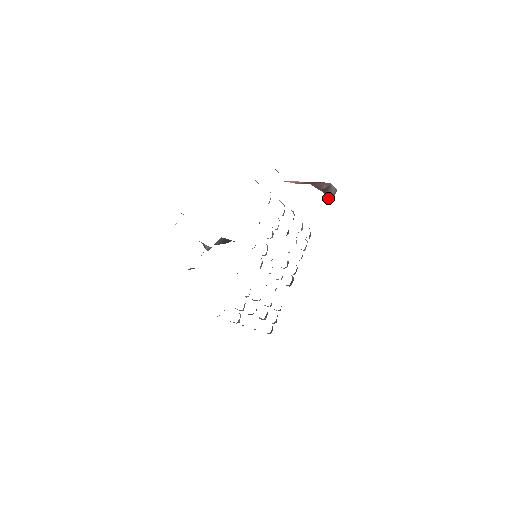
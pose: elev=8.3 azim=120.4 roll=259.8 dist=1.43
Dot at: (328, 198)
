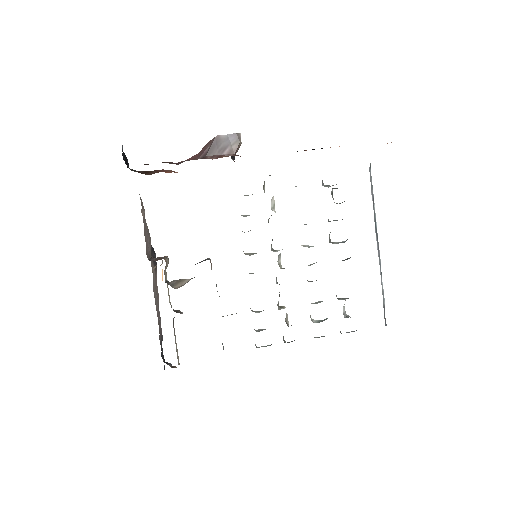
Dot at: occluded
